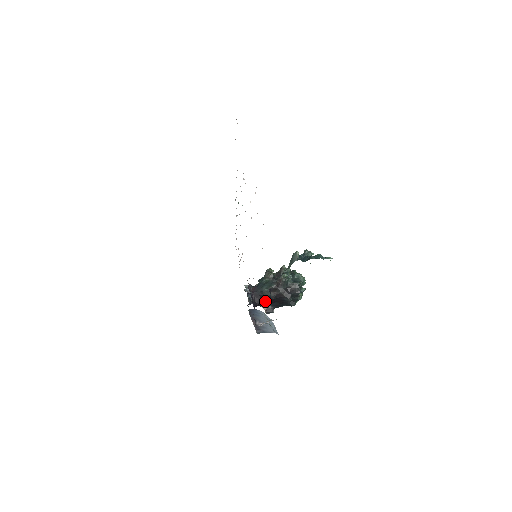
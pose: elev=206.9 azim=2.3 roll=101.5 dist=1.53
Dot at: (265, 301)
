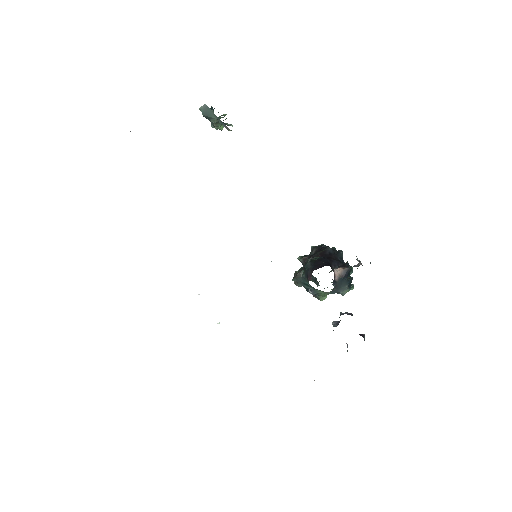
Dot at: (325, 260)
